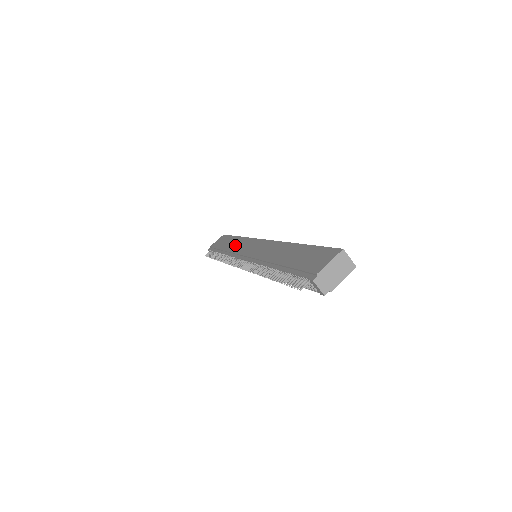
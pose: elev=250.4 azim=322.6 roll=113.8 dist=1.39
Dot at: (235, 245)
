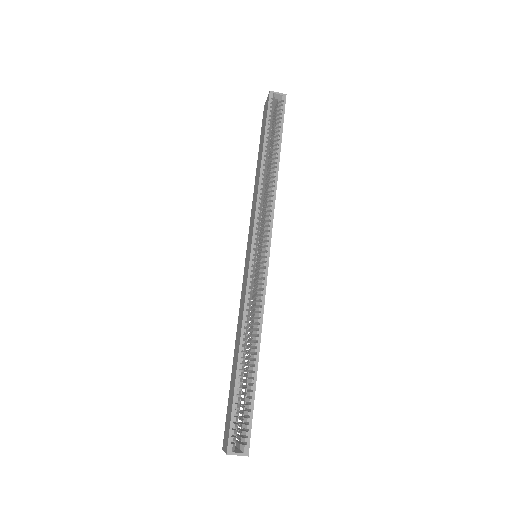
Dot at: (255, 188)
